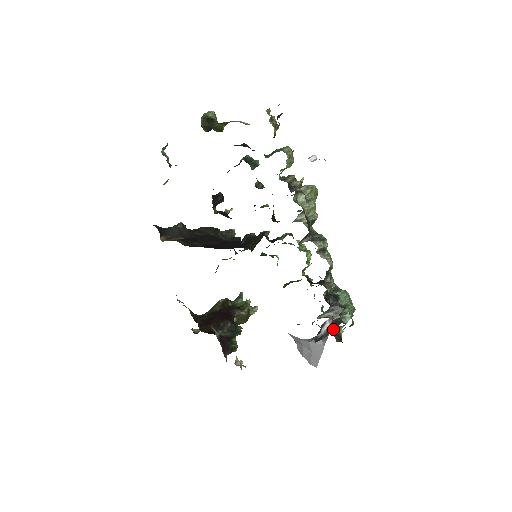
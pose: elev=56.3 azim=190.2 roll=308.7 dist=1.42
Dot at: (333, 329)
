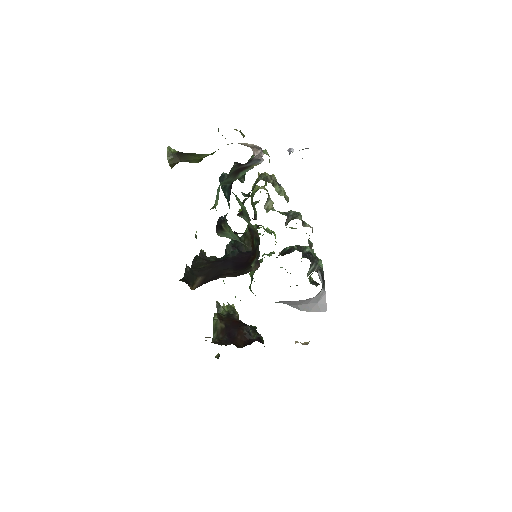
Dot at: (323, 276)
